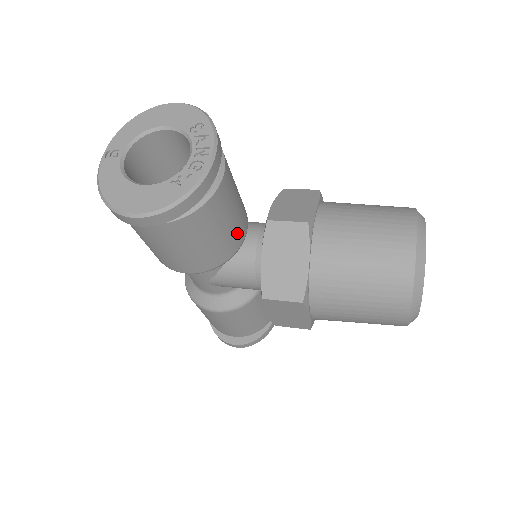
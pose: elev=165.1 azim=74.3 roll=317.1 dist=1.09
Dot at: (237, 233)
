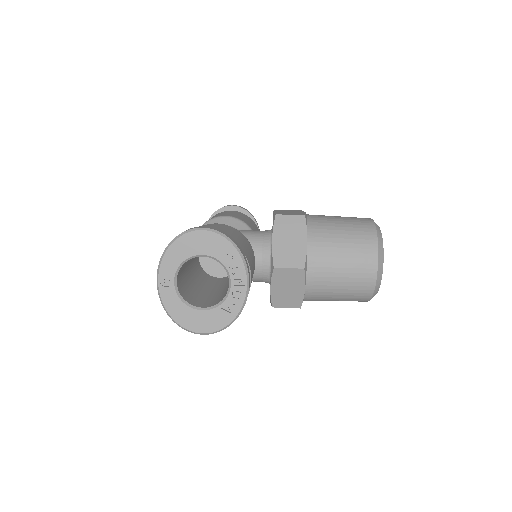
Dot at: occluded
